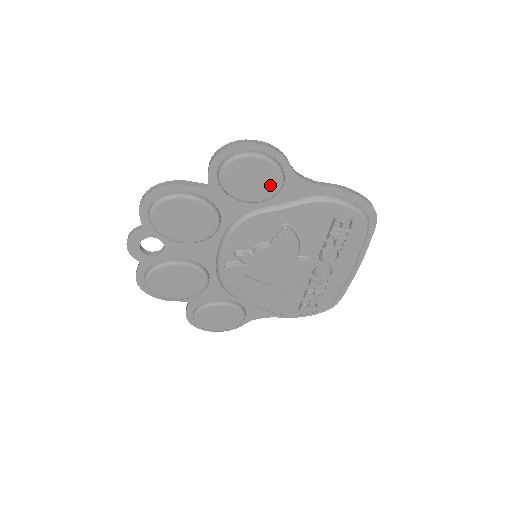
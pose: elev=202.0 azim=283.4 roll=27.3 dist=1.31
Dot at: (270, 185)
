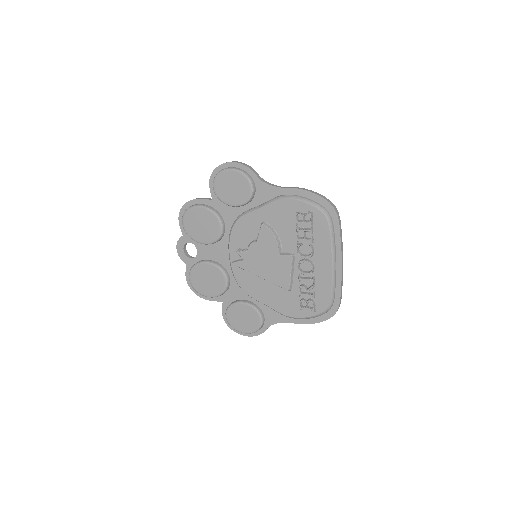
Dot at: (244, 190)
